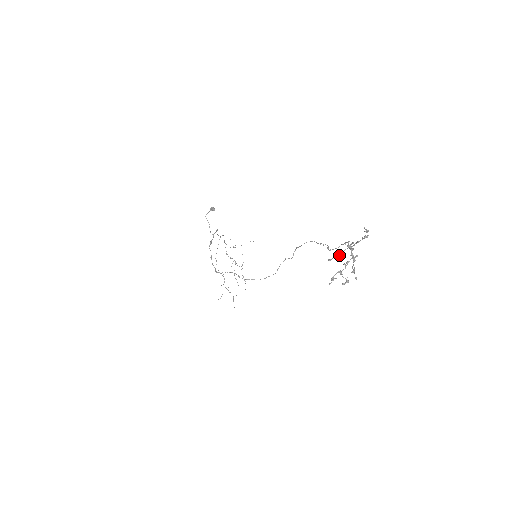
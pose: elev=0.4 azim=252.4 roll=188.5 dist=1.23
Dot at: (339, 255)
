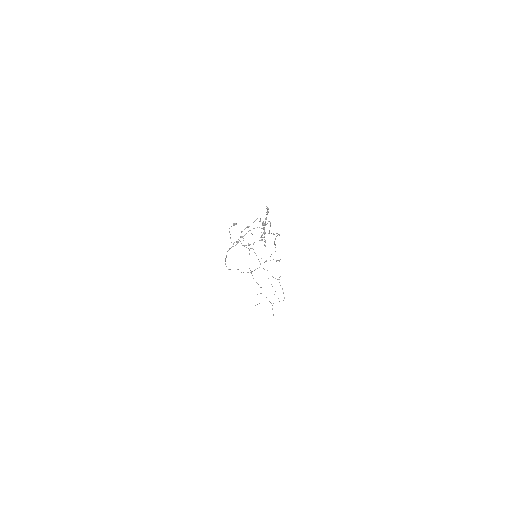
Dot at: (247, 227)
